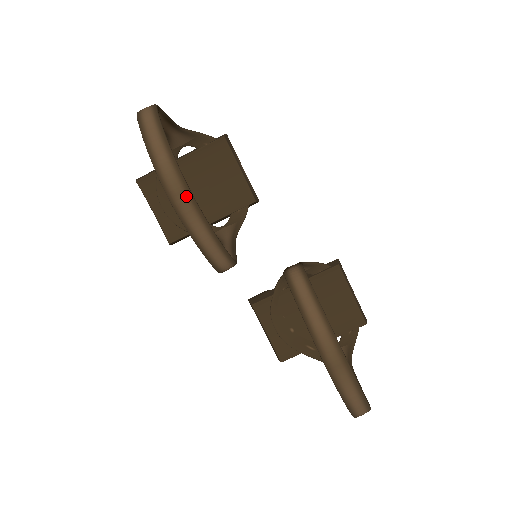
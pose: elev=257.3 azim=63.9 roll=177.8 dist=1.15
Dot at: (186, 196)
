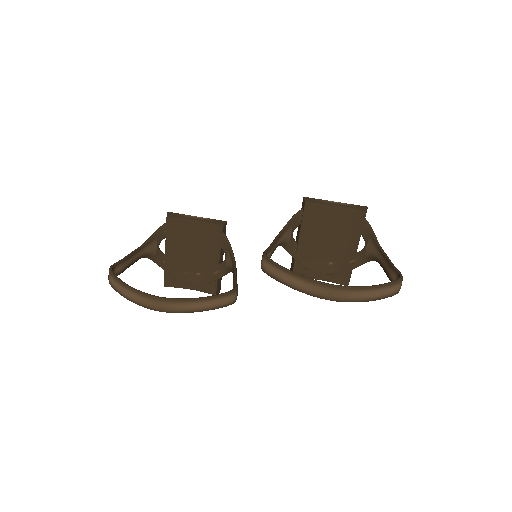
Dot at: (164, 302)
